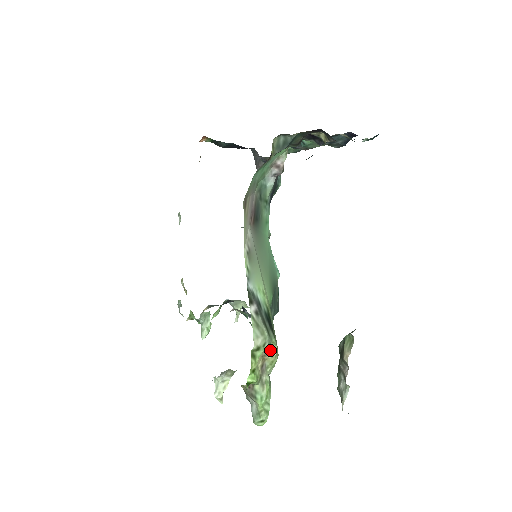
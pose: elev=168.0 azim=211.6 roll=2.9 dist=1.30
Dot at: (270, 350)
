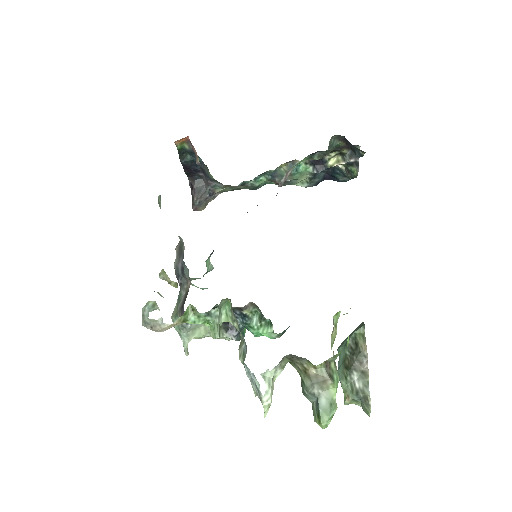
Dot at: (334, 324)
